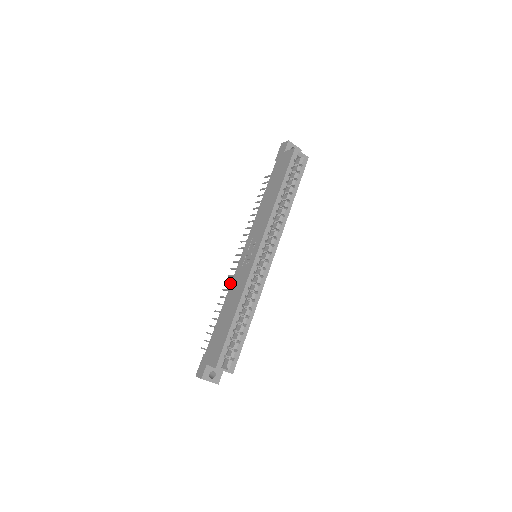
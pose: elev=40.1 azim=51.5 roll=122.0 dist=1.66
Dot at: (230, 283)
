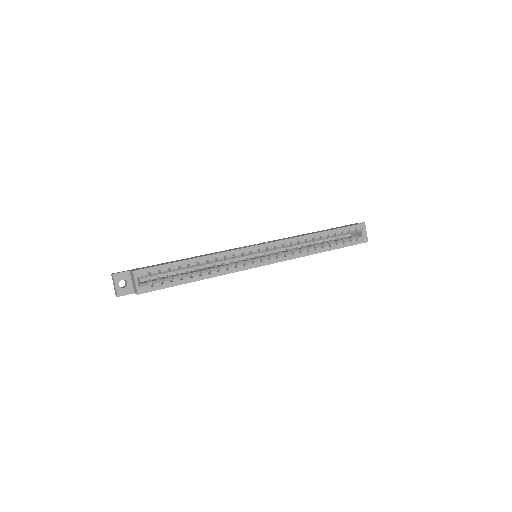
Dot at: occluded
